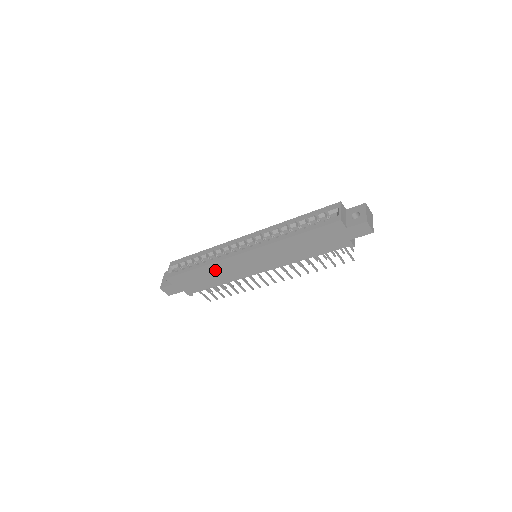
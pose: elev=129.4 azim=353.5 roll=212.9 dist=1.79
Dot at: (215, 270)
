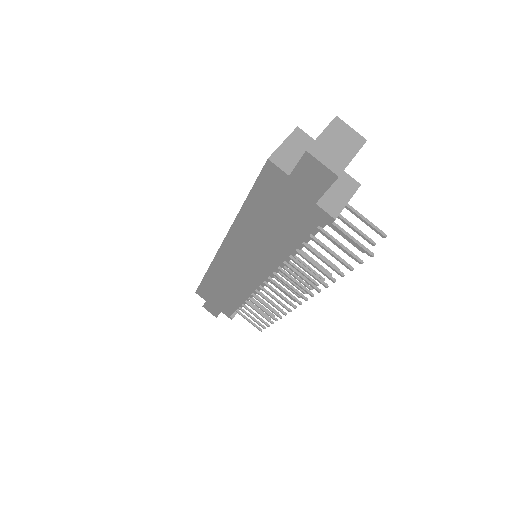
Dot at: (220, 279)
